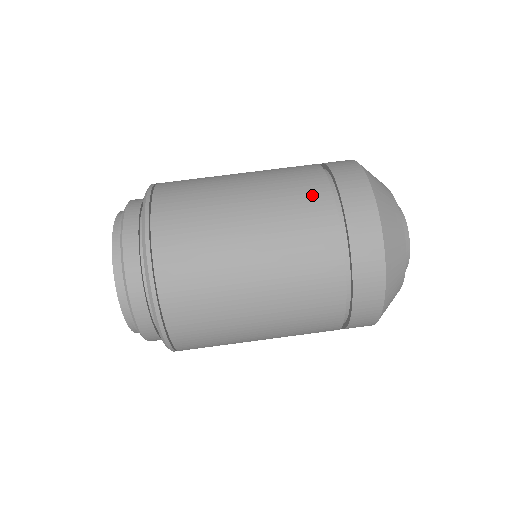
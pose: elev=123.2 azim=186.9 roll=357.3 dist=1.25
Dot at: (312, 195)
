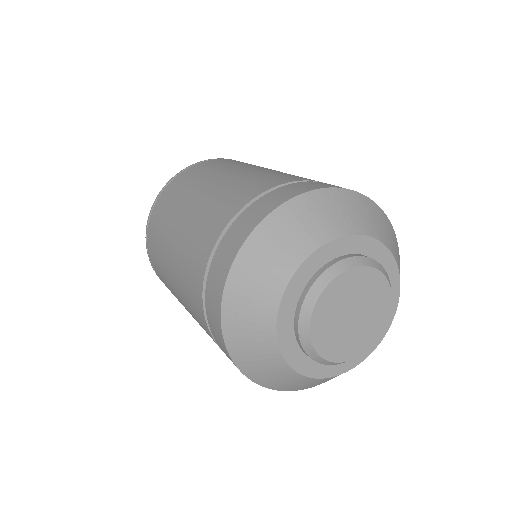
Dot at: (210, 229)
